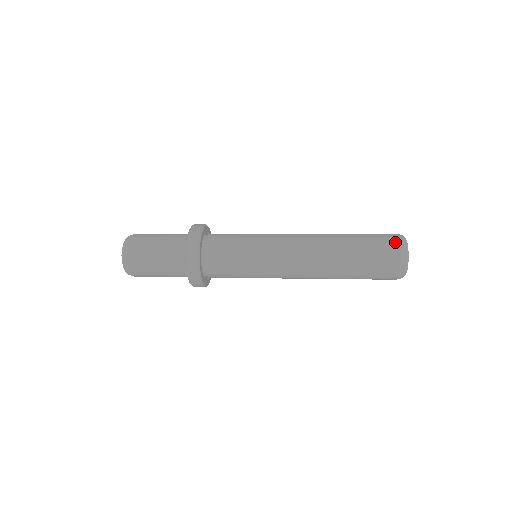
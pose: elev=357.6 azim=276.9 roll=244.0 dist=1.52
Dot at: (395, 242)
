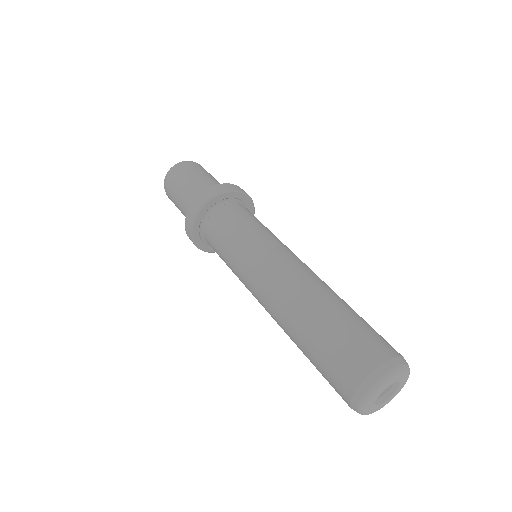
Dot at: (363, 369)
